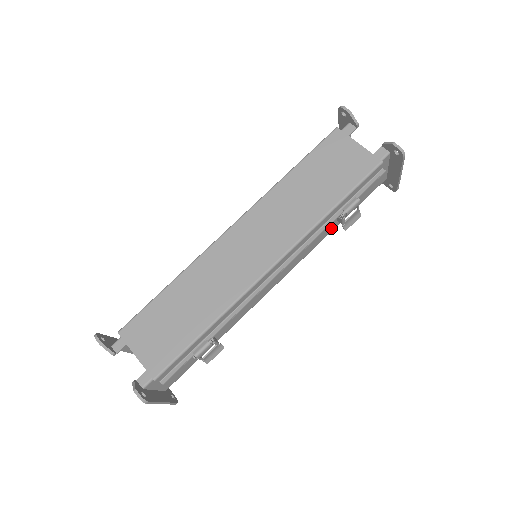
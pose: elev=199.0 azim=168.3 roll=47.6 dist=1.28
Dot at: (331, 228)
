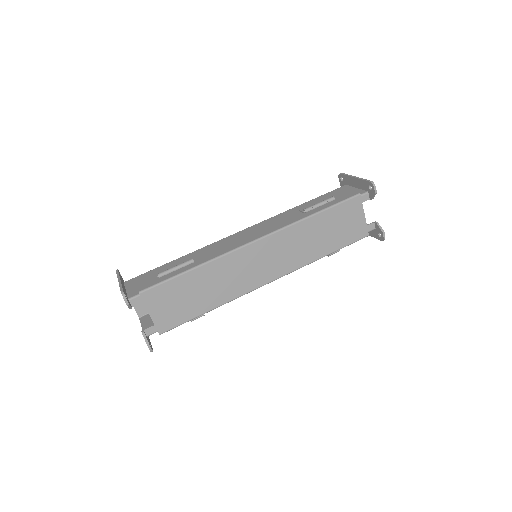
Dot at: occluded
